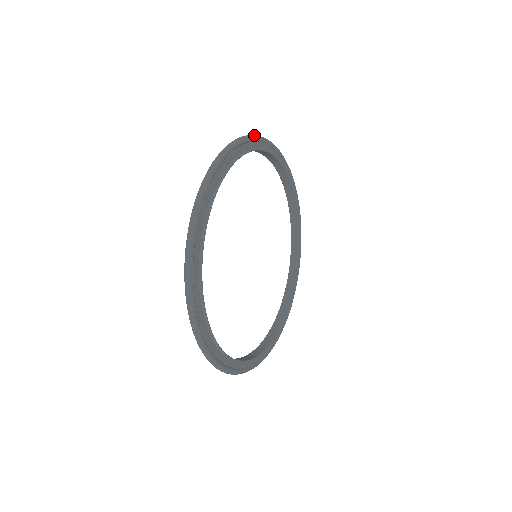
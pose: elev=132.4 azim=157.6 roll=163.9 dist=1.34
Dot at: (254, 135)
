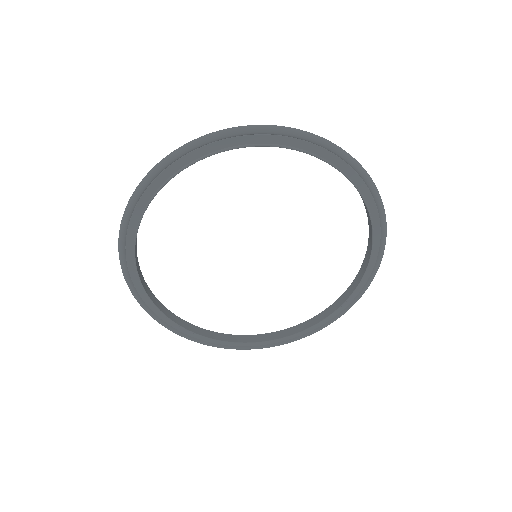
Dot at: (318, 136)
